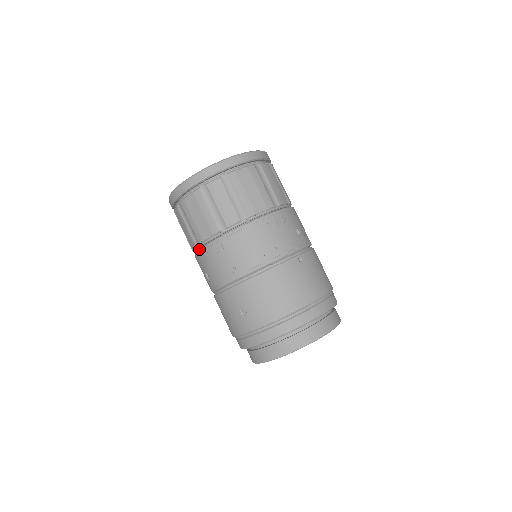
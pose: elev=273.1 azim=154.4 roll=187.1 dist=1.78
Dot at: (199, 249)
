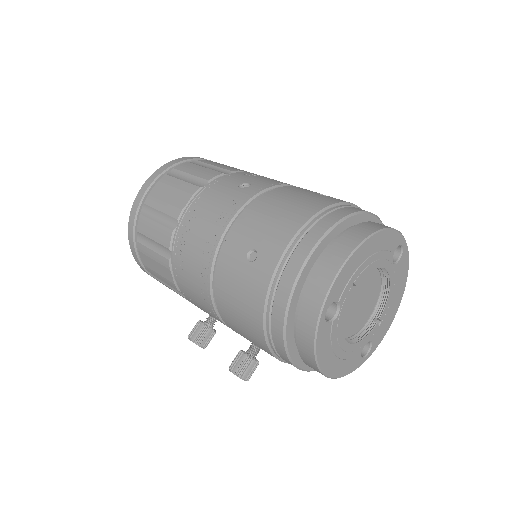
Dot at: (230, 174)
